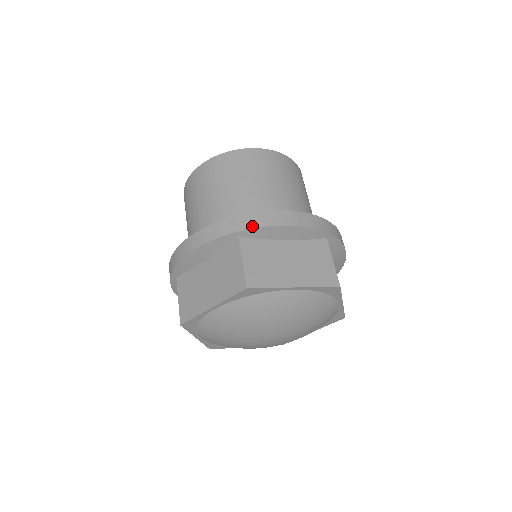
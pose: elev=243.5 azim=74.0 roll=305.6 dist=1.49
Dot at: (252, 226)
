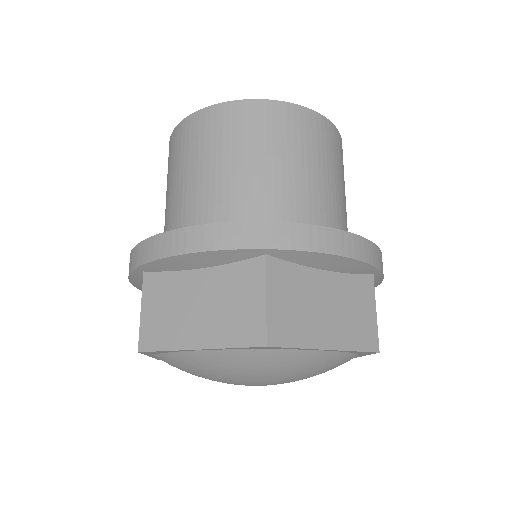
Dot at: (292, 246)
